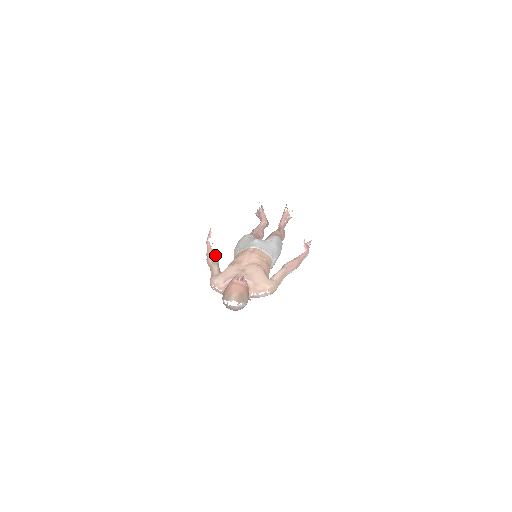
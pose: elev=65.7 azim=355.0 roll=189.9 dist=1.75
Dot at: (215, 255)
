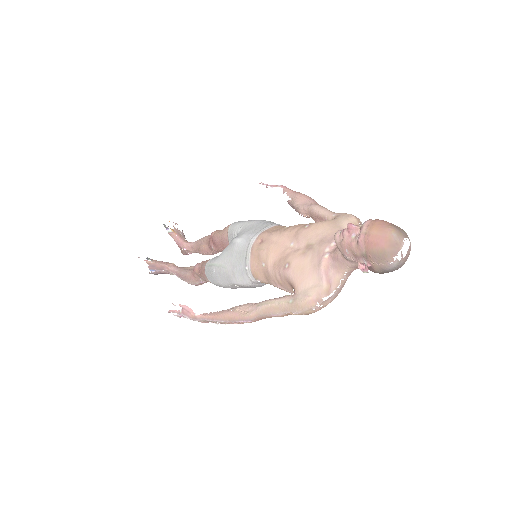
Dot at: (235, 307)
